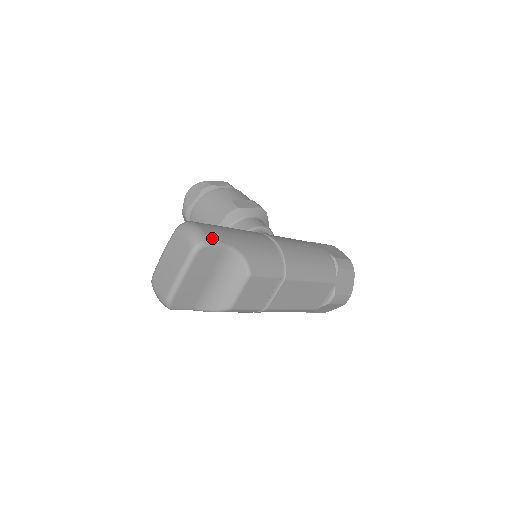
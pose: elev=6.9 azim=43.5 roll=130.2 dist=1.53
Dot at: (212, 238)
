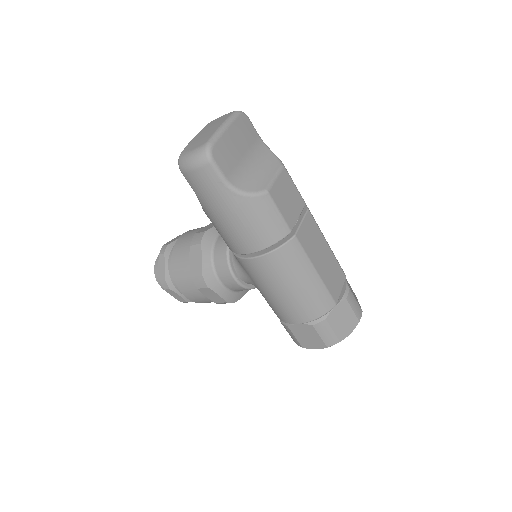
Dot at: occluded
